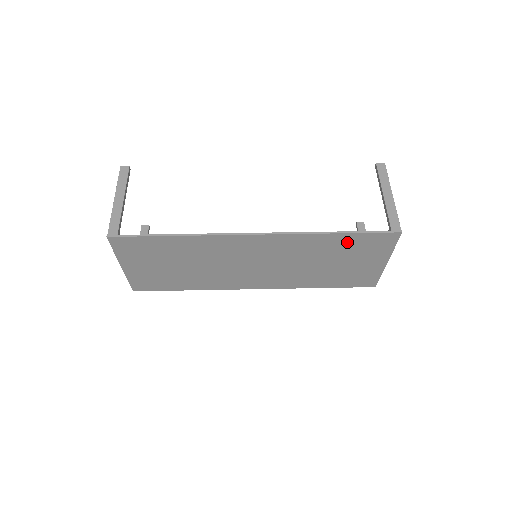
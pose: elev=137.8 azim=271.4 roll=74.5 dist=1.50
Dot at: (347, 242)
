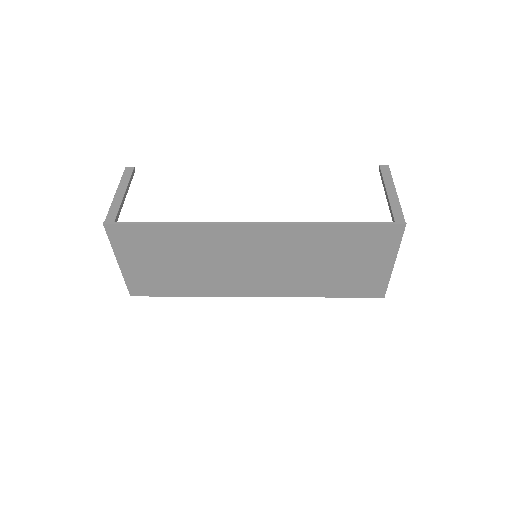
Dot at: (349, 236)
